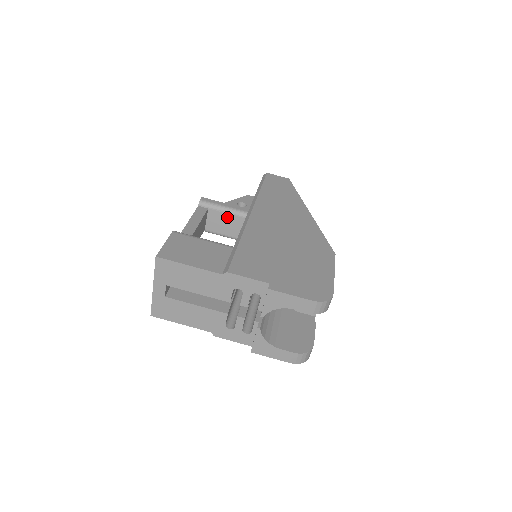
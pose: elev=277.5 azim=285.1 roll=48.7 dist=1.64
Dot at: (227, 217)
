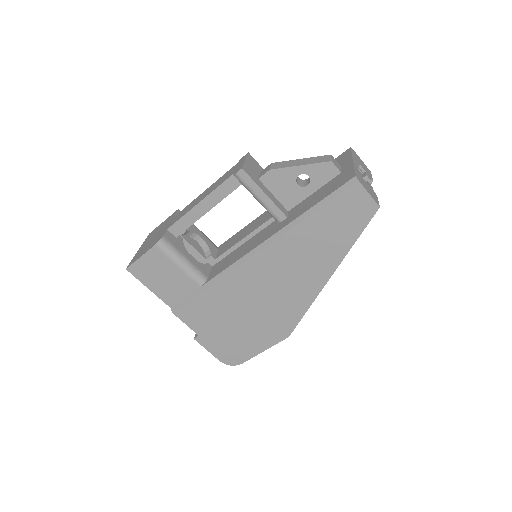
Dot at: occluded
